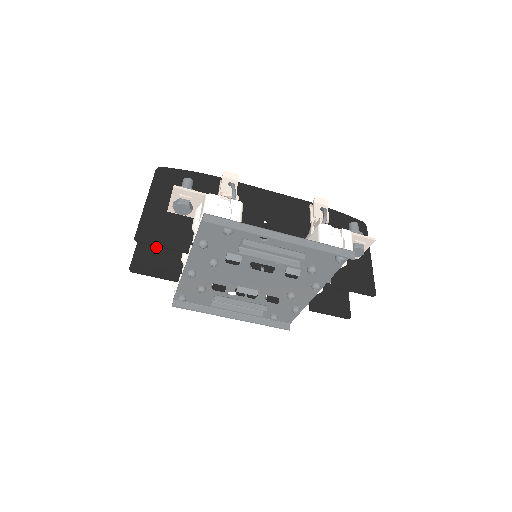
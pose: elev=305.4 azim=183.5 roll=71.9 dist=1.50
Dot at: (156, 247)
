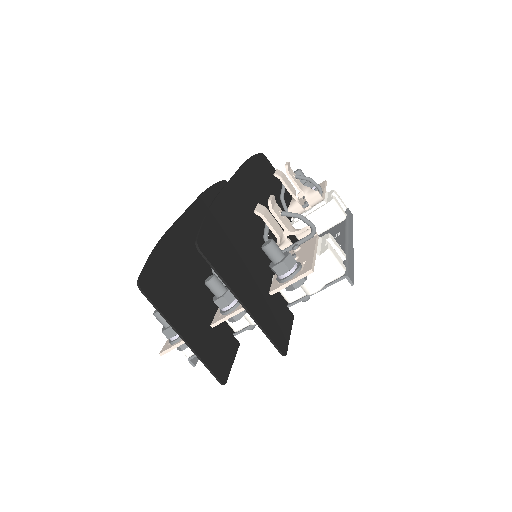
Dot at: (202, 334)
